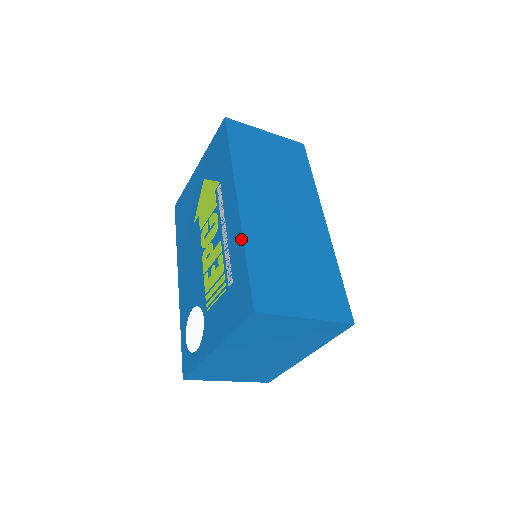
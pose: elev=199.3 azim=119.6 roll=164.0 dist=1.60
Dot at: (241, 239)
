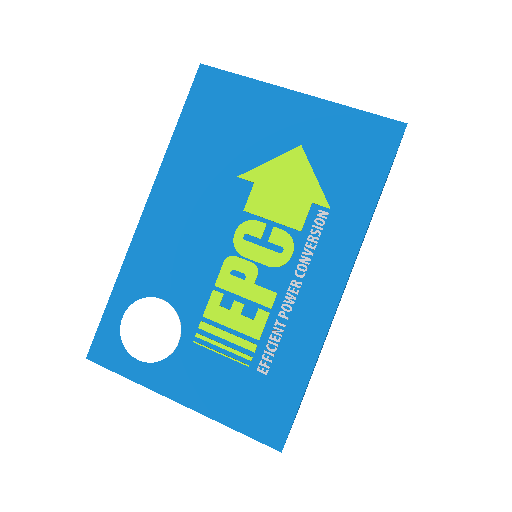
Dot at: (317, 348)
